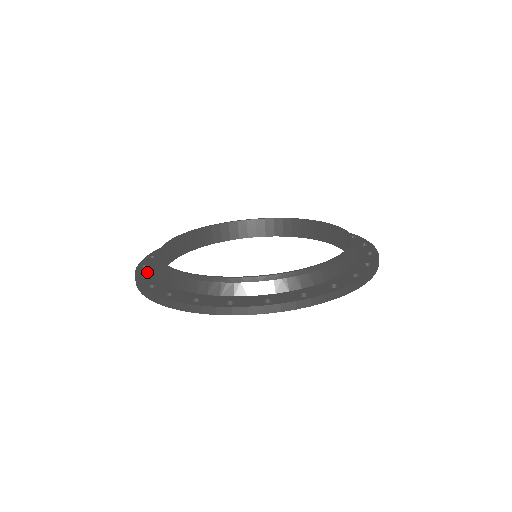
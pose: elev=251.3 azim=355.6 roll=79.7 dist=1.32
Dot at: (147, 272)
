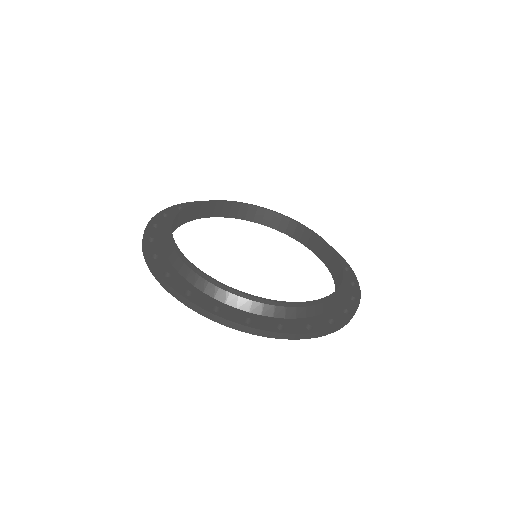
Dot at: (172, 213)
